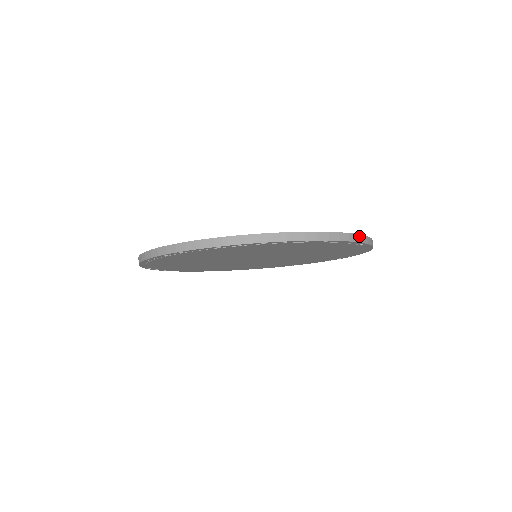
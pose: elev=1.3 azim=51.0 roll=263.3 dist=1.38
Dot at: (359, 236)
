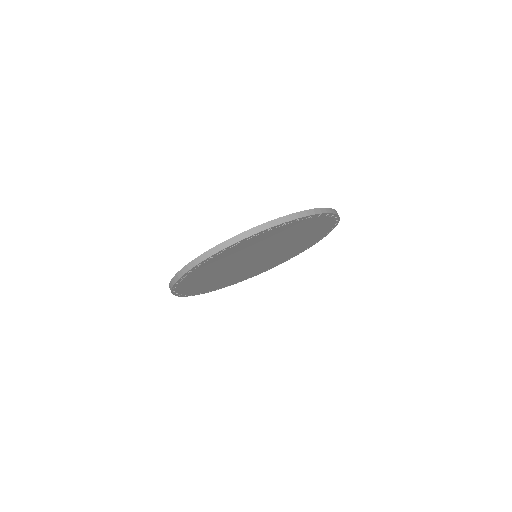
Dot at: (322, 209)
